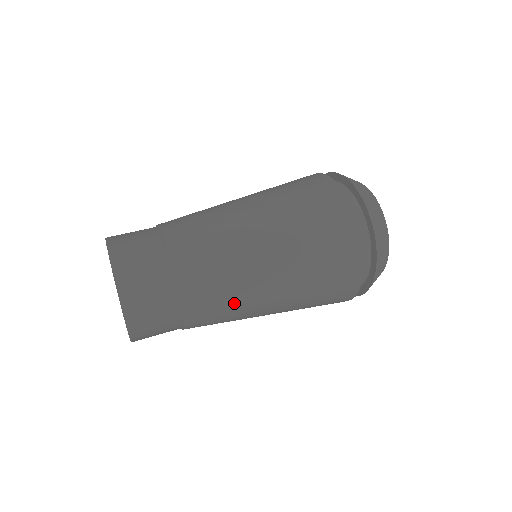
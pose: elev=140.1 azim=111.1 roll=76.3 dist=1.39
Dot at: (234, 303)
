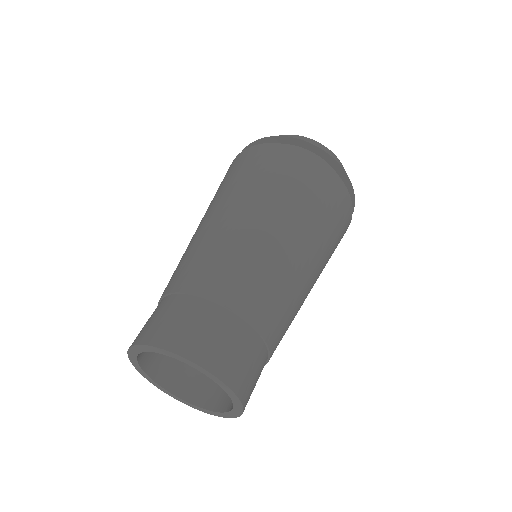
Dot at: occluded
